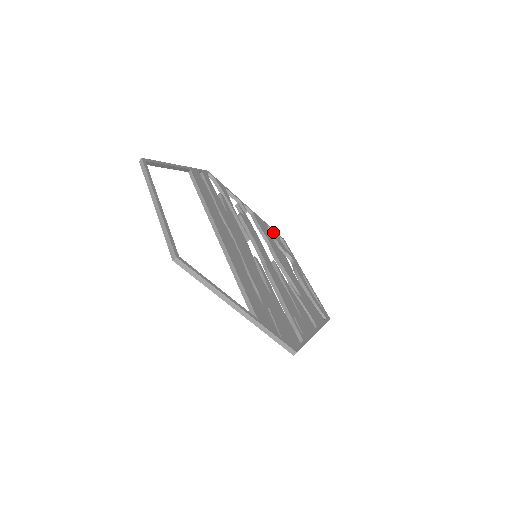
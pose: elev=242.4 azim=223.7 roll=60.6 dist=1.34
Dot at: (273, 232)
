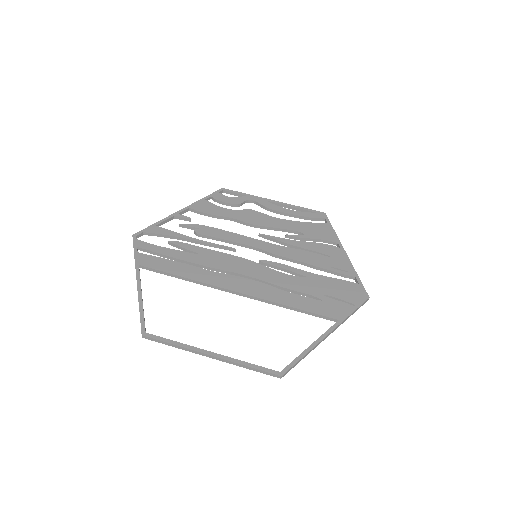
Dot at: (215, 198)
